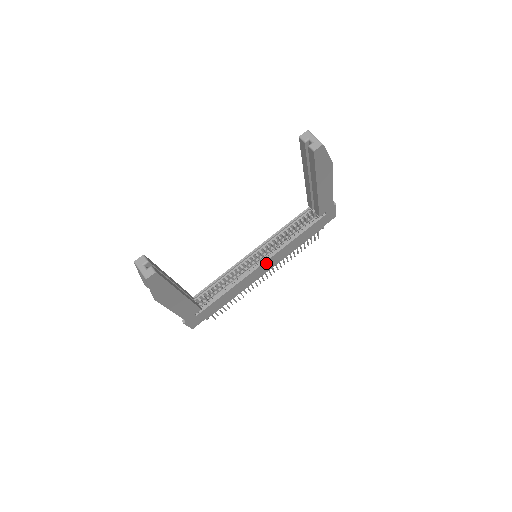
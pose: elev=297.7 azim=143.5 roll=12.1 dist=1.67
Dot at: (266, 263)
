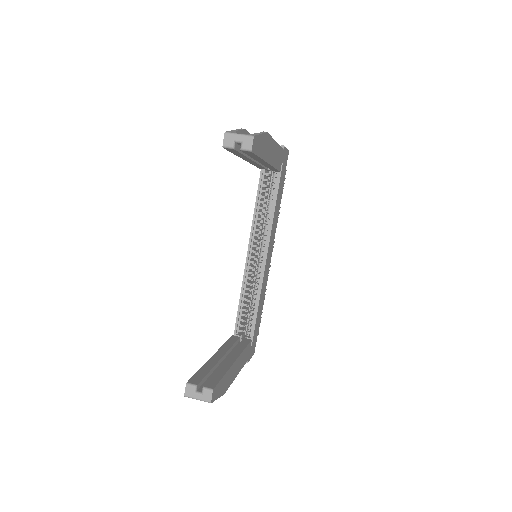
Dot at: (268, 252)
